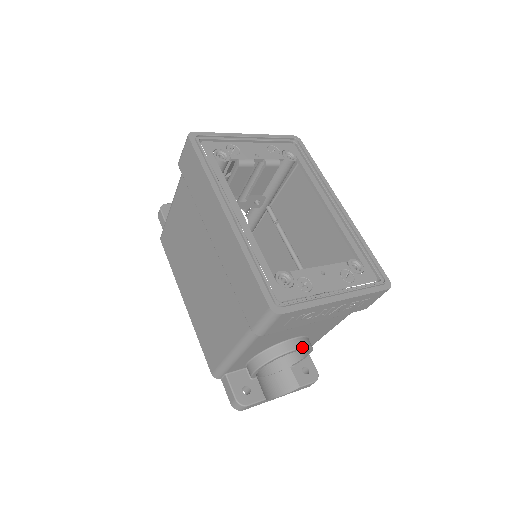
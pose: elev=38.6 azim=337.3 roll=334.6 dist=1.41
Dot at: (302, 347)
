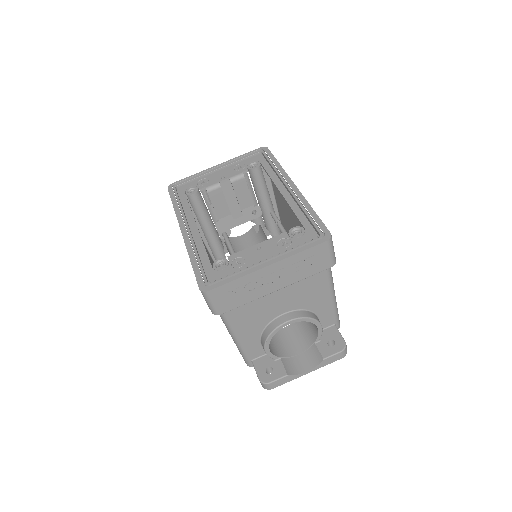
Dot at: (292, 319)
